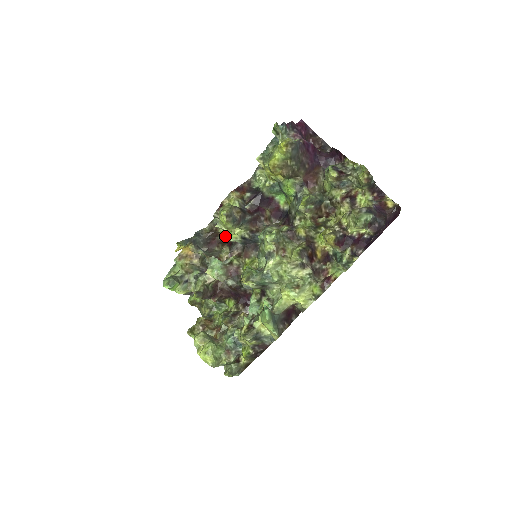
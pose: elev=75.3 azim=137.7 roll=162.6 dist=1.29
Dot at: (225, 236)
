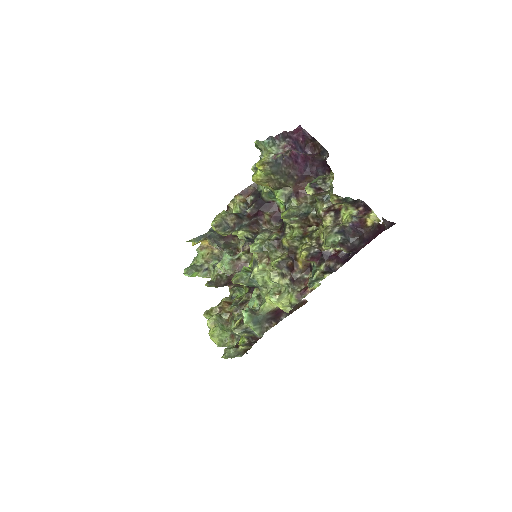
Dot at: occluded
